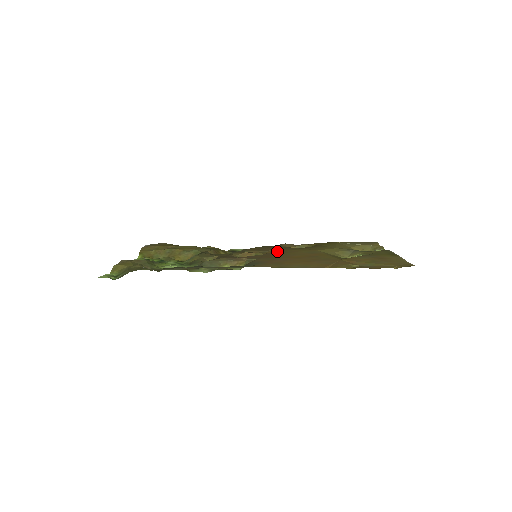
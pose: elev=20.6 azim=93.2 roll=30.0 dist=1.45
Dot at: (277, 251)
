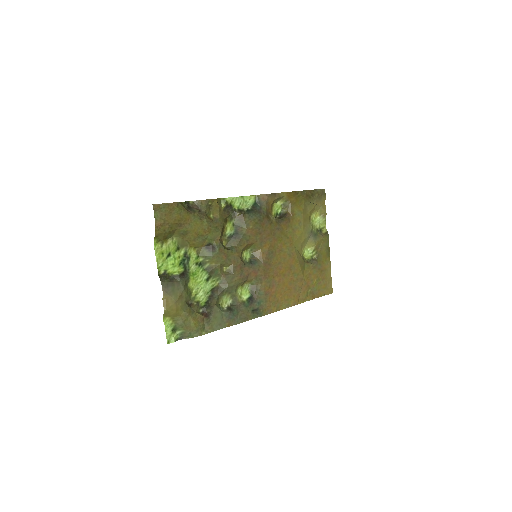
Dot at: (270, 249)
